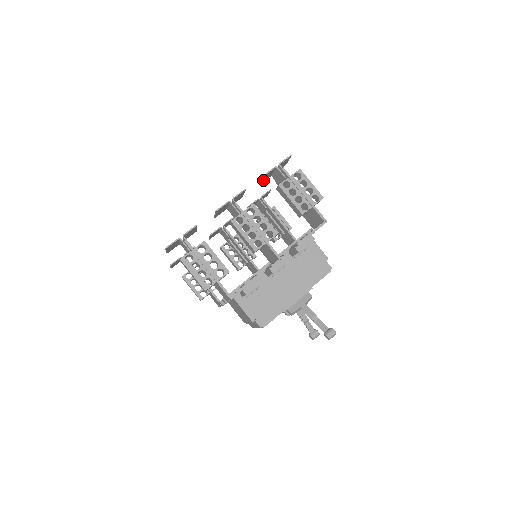
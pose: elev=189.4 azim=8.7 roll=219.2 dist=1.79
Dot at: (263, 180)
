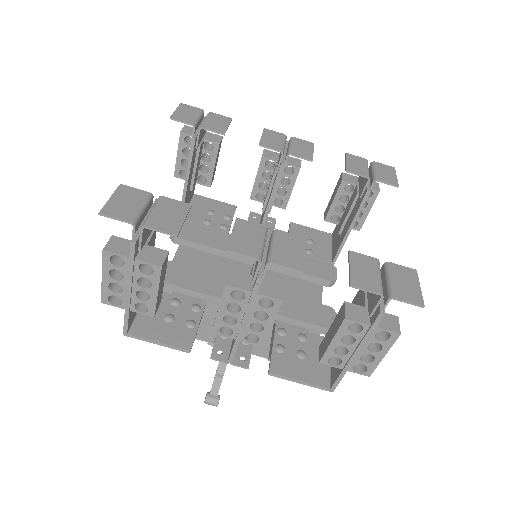
Dot at: (356, 261)
